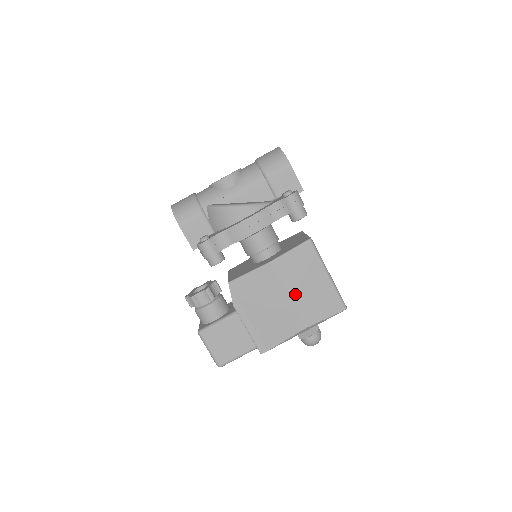
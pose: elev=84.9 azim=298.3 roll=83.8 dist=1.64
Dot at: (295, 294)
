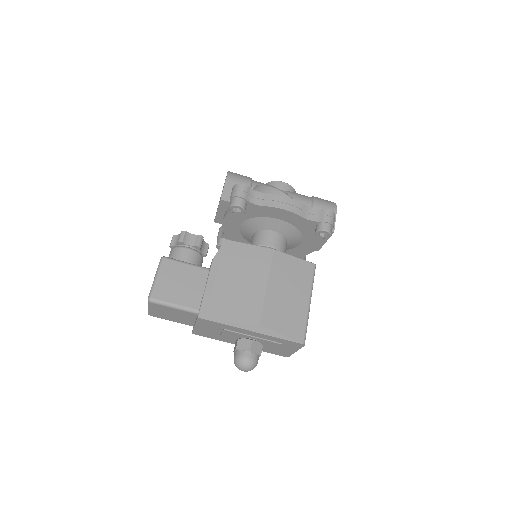
Dot at: (273, 289)
